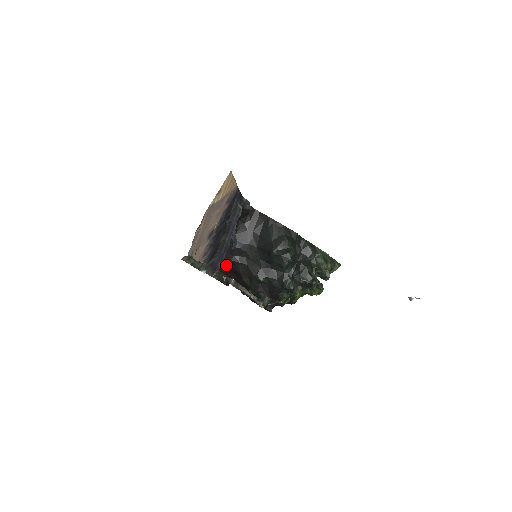
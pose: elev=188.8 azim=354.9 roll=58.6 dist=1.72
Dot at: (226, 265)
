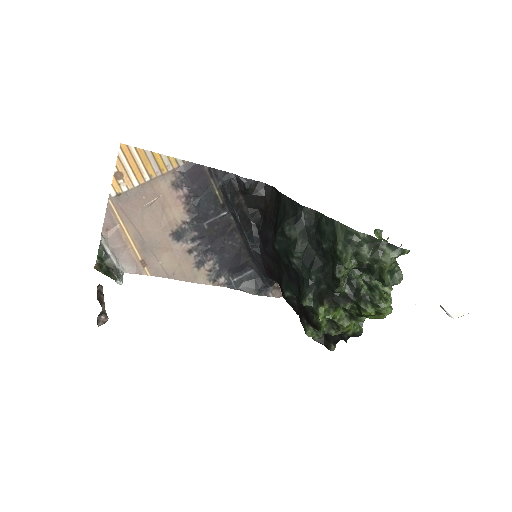
Dot at: (271, 277)
